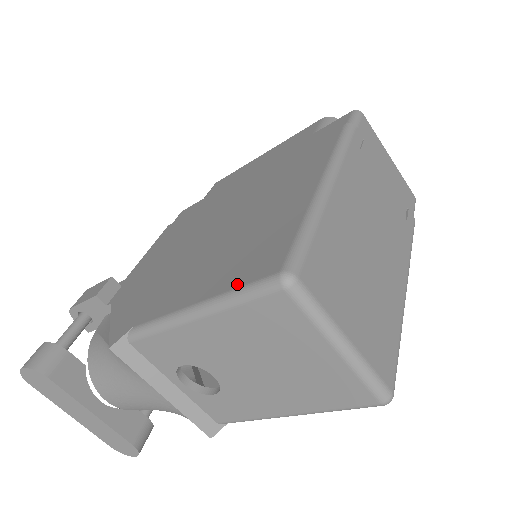
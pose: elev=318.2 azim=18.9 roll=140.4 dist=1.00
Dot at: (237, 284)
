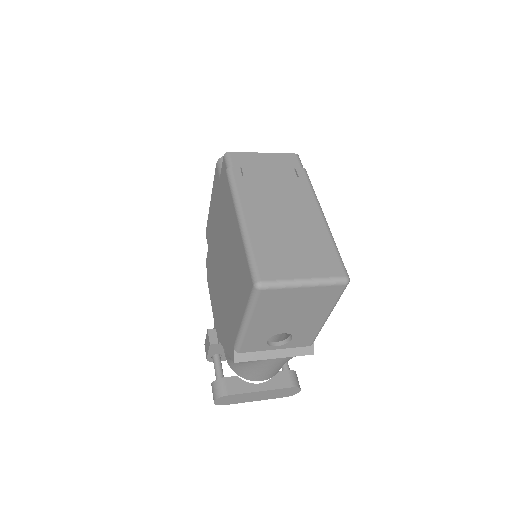
Dot at: (247, 300)
